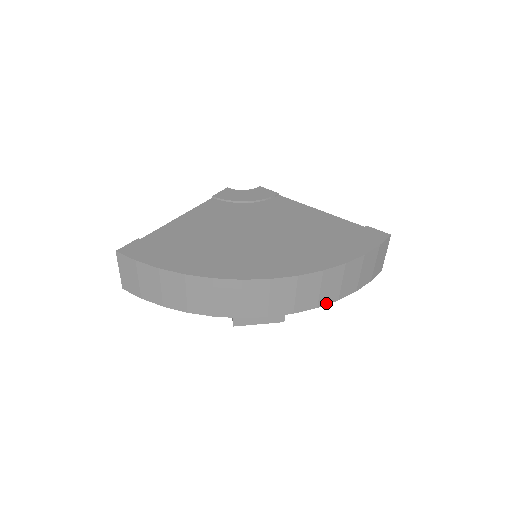
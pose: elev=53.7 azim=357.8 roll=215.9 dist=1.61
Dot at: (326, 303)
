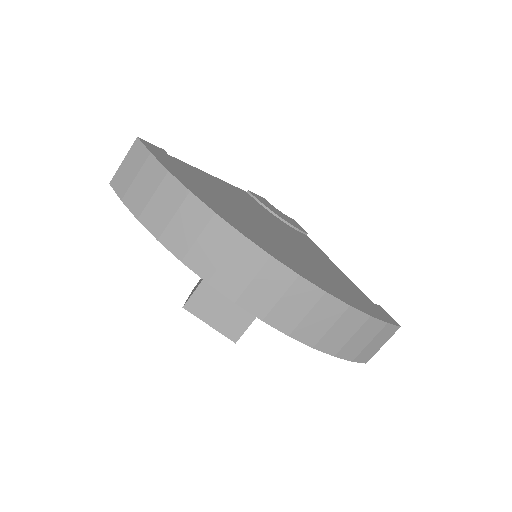
Dot at: (300, 339)
